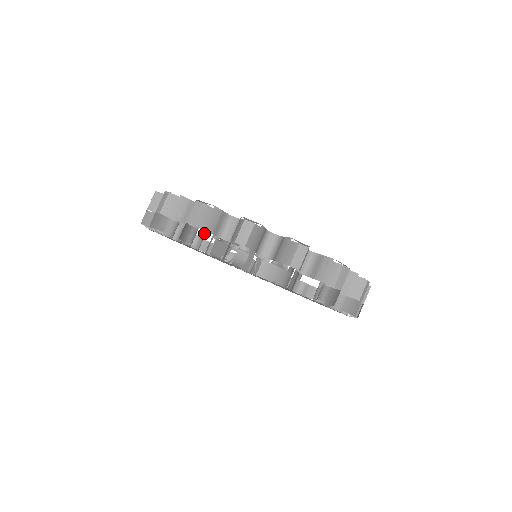
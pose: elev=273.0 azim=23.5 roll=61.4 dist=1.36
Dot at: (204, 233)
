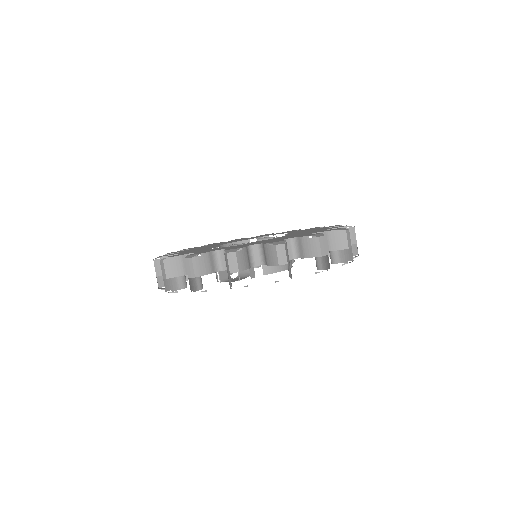
Dot at: occluded
